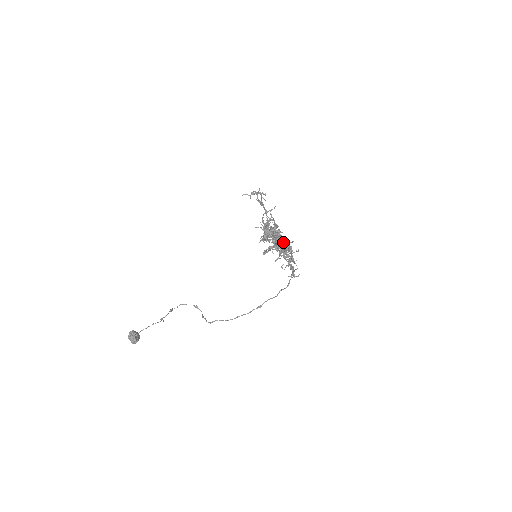
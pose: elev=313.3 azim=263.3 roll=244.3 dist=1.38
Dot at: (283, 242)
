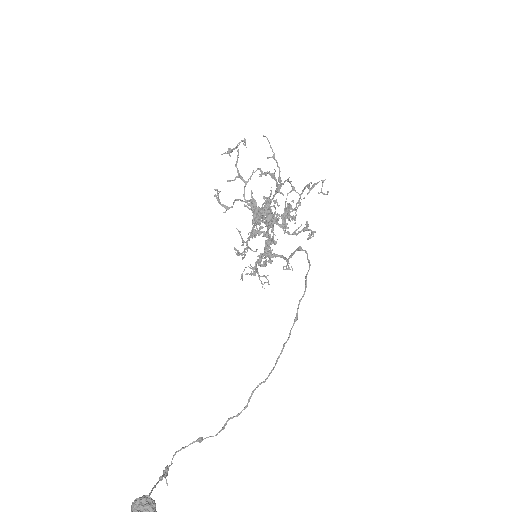
Dot at: (276, 218)
